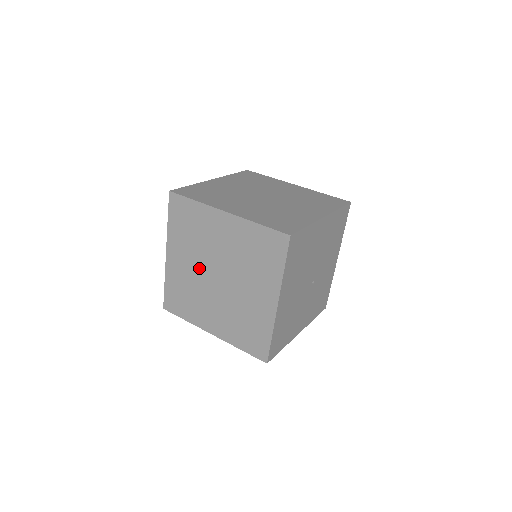
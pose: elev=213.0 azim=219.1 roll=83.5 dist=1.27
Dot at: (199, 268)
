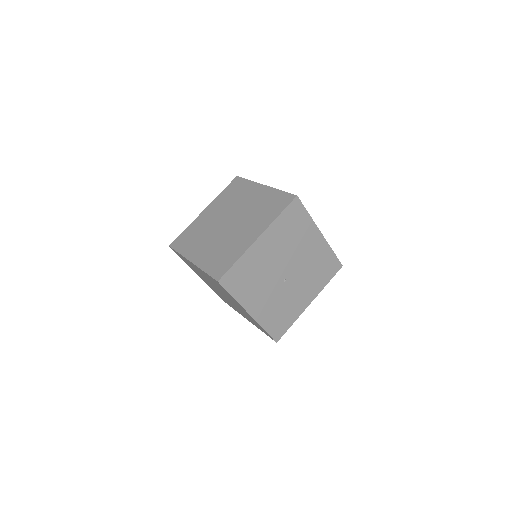
Dot at: (220, 218)
